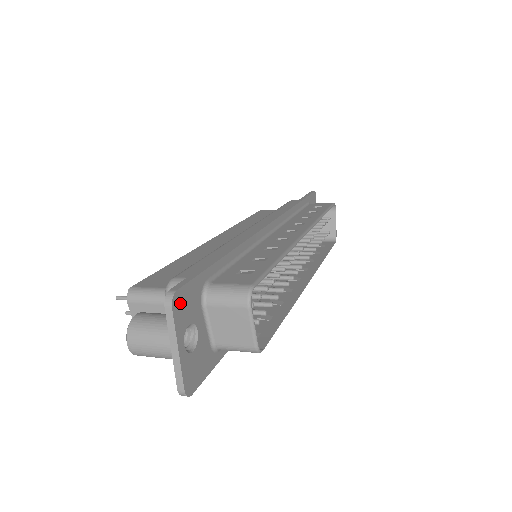
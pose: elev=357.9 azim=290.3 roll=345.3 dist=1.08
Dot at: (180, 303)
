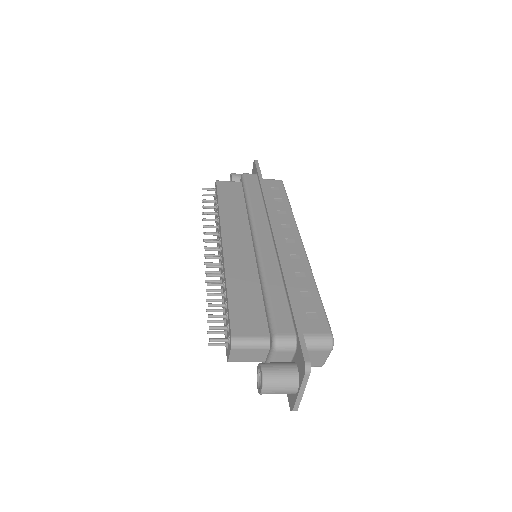
Dot at: occluded
